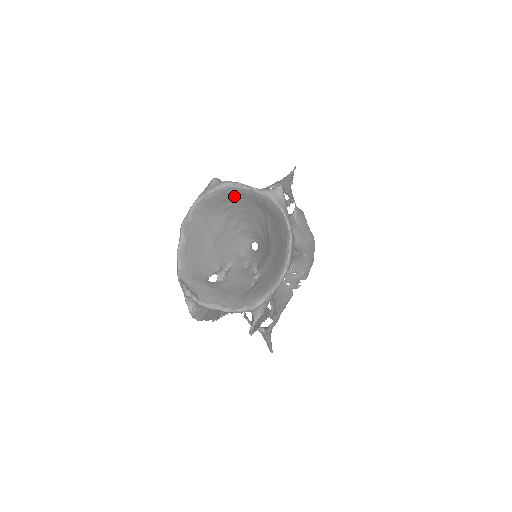
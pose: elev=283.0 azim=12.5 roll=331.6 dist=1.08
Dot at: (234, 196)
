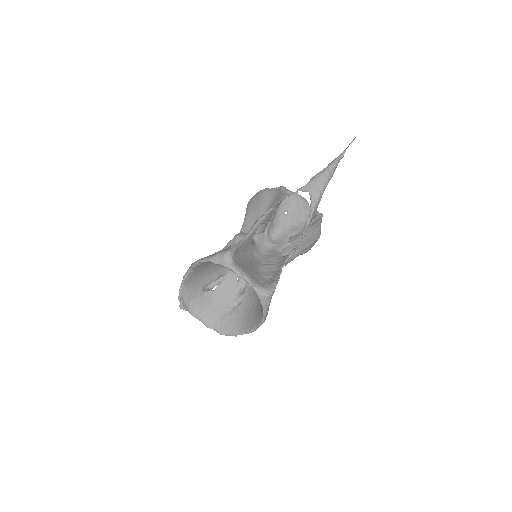
Dot at: occluded
